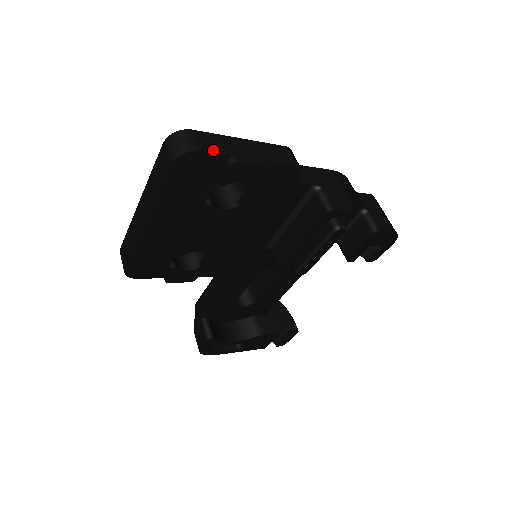
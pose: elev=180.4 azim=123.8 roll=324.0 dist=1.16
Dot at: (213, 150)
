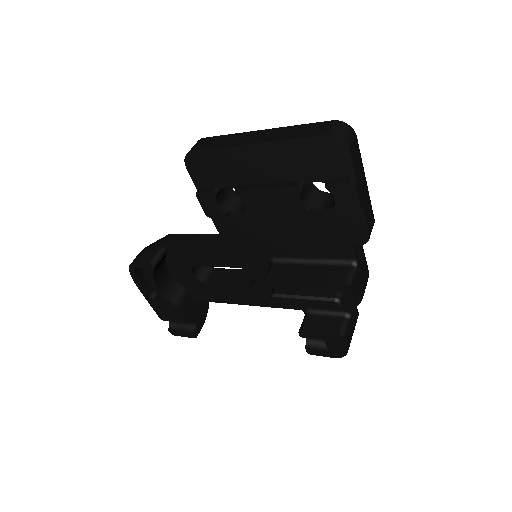
Dot at: (354, 162)
